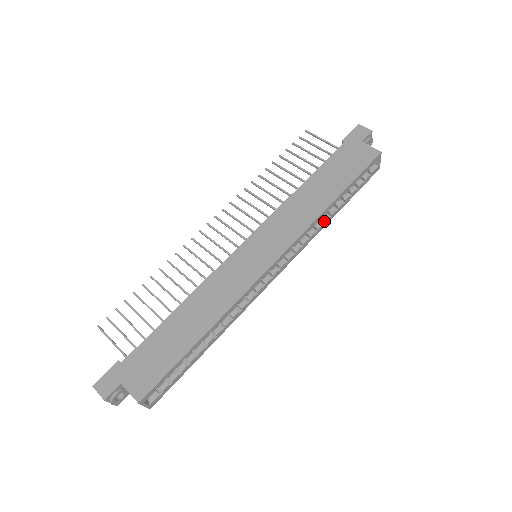
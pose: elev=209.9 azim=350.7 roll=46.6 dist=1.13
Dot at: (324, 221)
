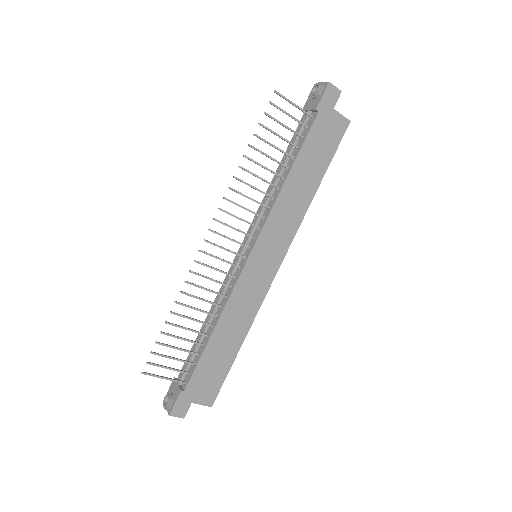
Dot at: occluded
